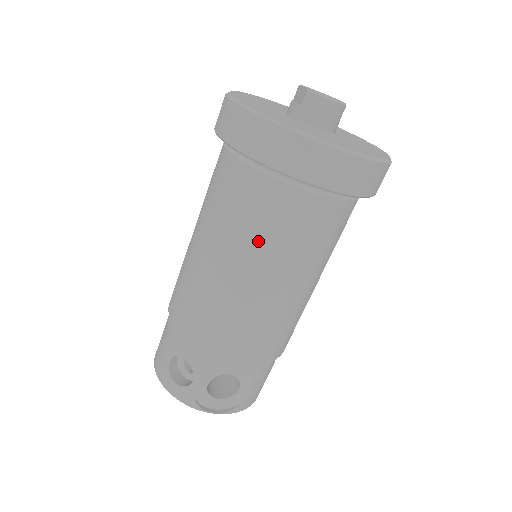
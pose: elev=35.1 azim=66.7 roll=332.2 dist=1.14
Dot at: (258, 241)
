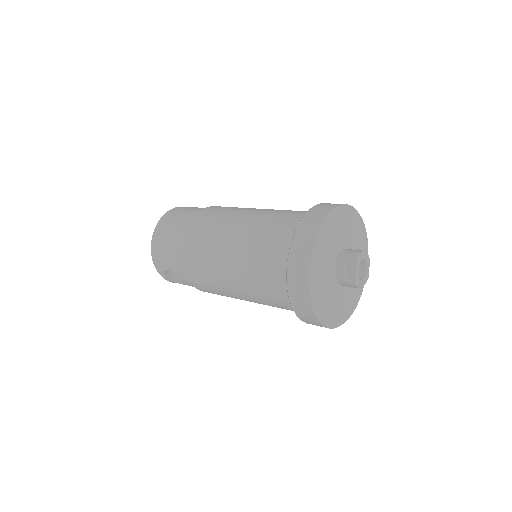
Dot at: occluded
